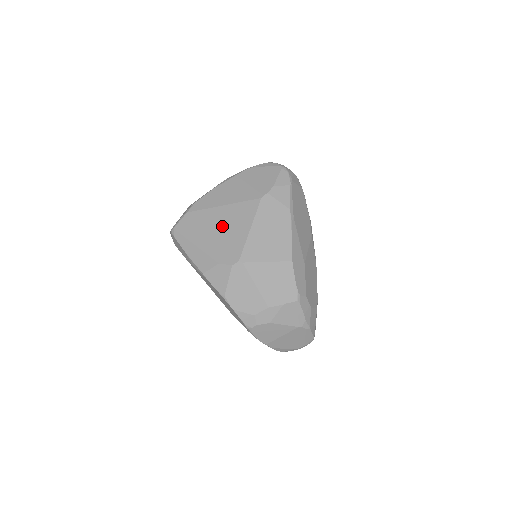
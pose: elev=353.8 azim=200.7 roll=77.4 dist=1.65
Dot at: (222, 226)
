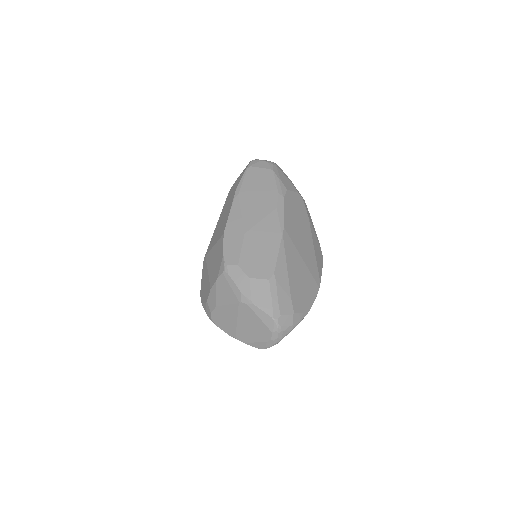
Dot at: occluded
